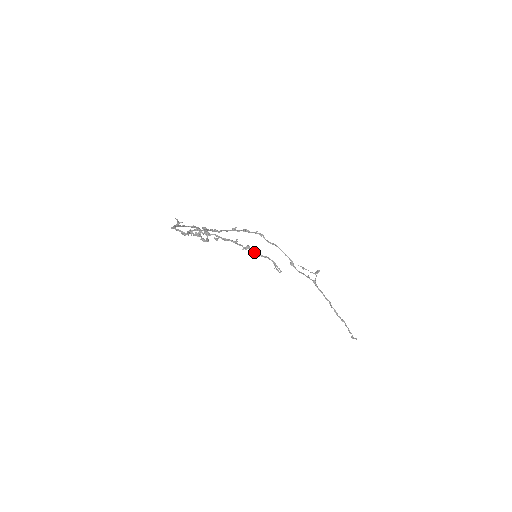
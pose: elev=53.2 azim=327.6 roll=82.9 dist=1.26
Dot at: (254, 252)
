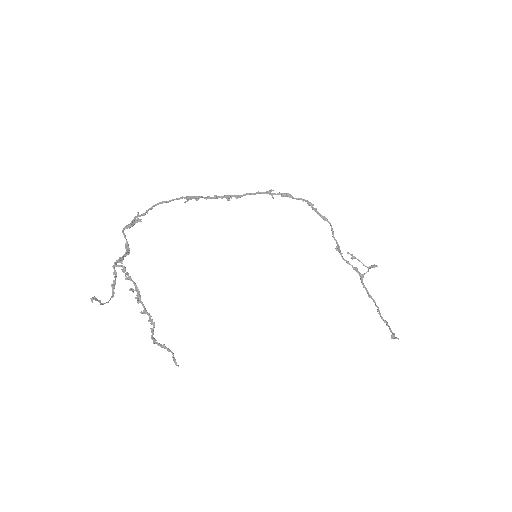
Dot at: (151, 337)
